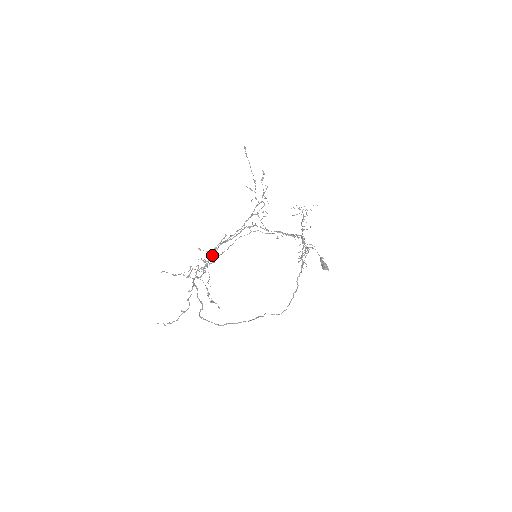
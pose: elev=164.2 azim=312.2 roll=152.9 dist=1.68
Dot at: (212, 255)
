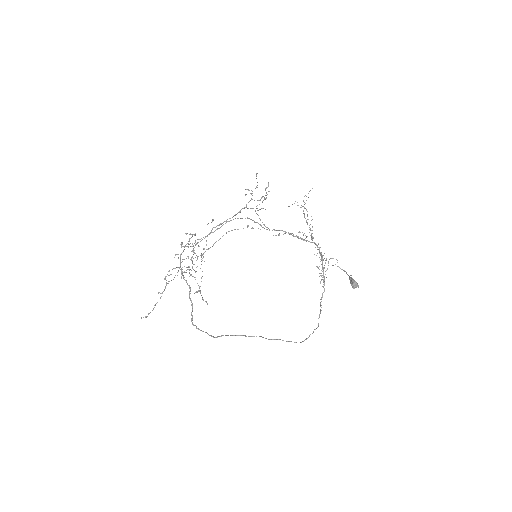
Dot at: (195, 235)
